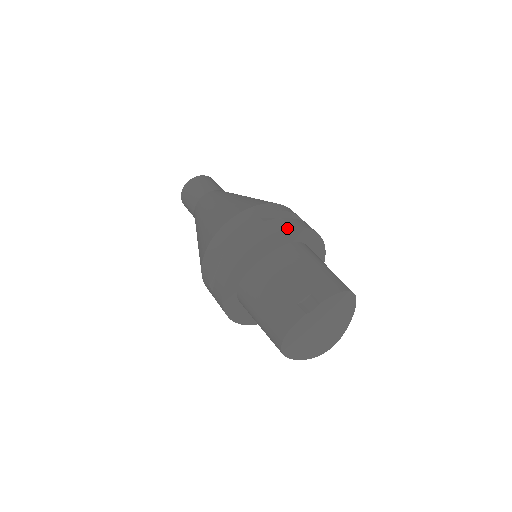
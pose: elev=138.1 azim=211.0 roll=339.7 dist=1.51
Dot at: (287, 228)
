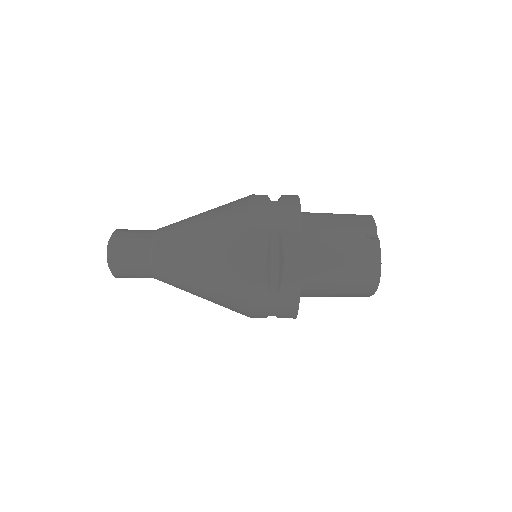
Dot at: occluded
